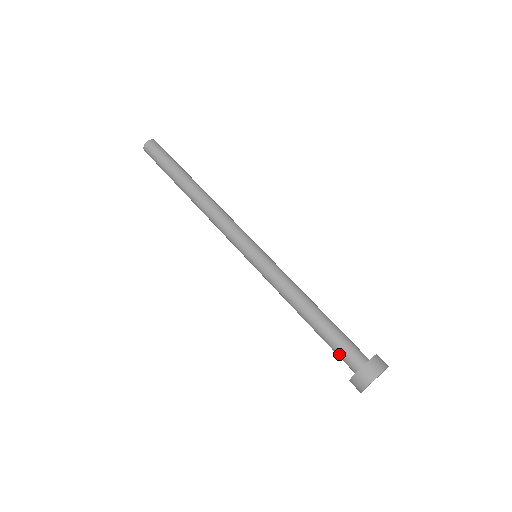
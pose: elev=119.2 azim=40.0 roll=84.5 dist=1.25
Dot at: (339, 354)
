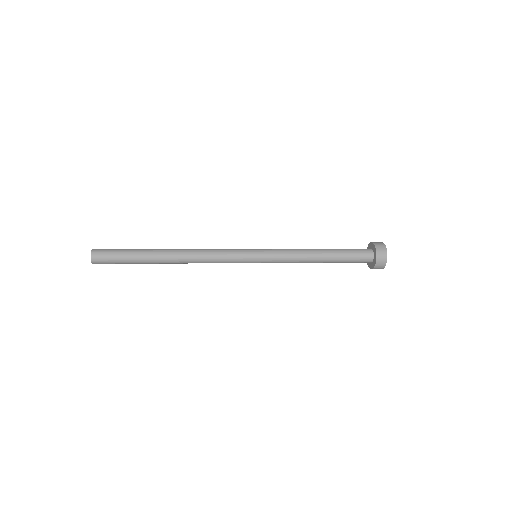
Dot at: (357, 260)
